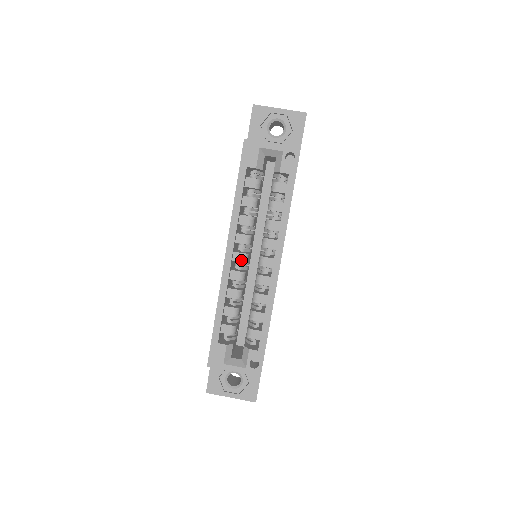
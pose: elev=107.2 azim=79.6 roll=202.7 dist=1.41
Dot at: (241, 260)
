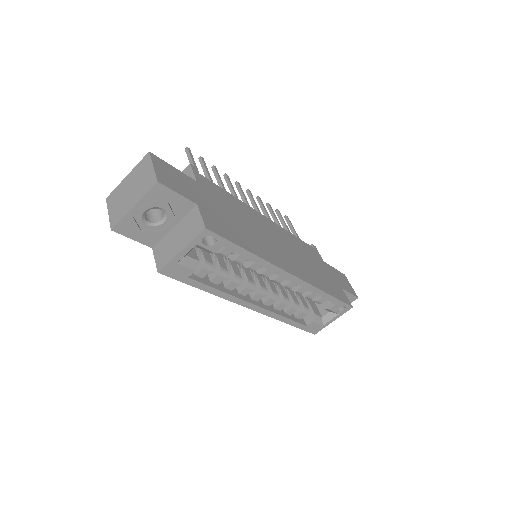
Dot at: (262, 296)
